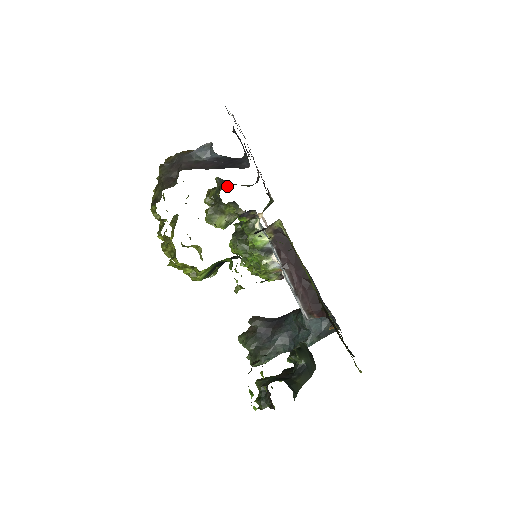
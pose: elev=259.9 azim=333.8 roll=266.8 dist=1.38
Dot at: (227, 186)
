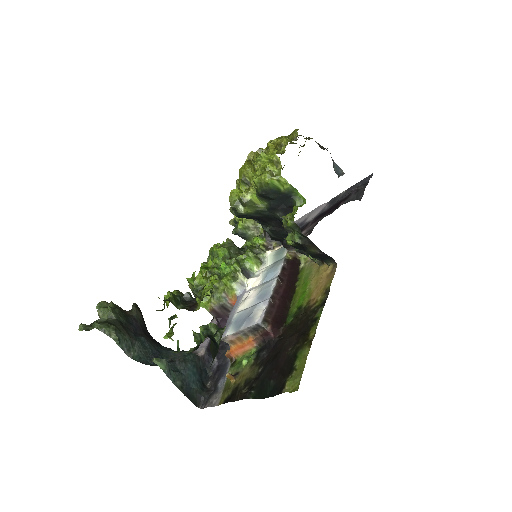
Dot at: occluded
